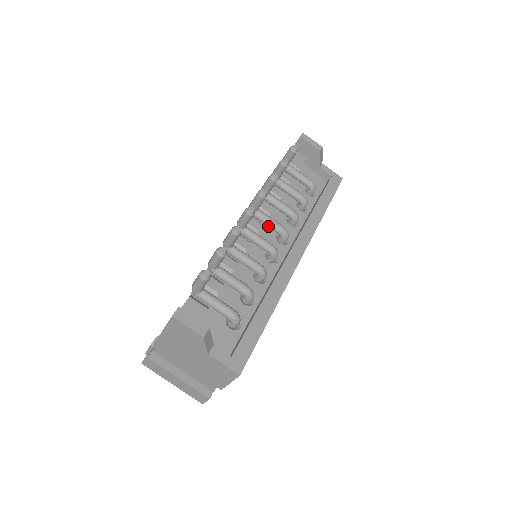
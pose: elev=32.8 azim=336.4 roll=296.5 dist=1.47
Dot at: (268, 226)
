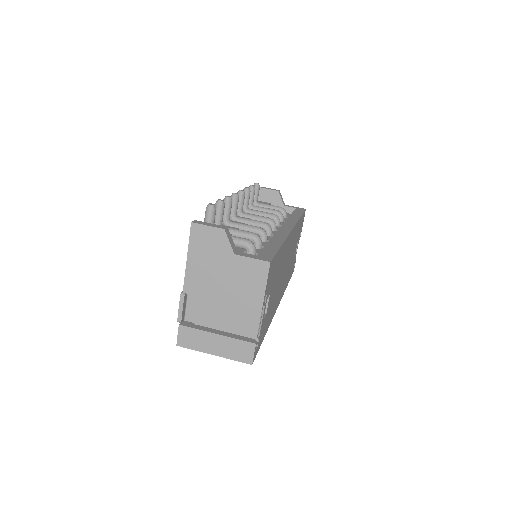
Dot at: occluded
